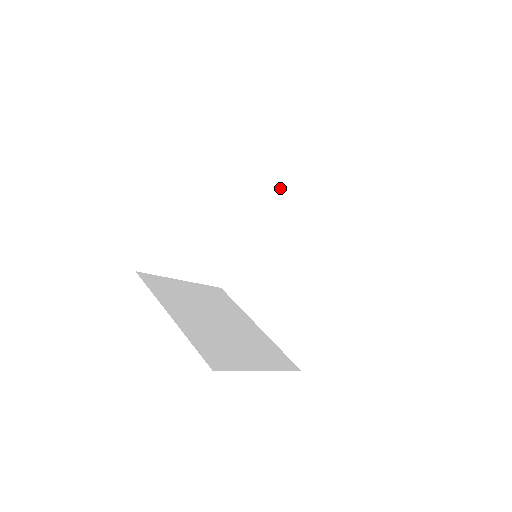
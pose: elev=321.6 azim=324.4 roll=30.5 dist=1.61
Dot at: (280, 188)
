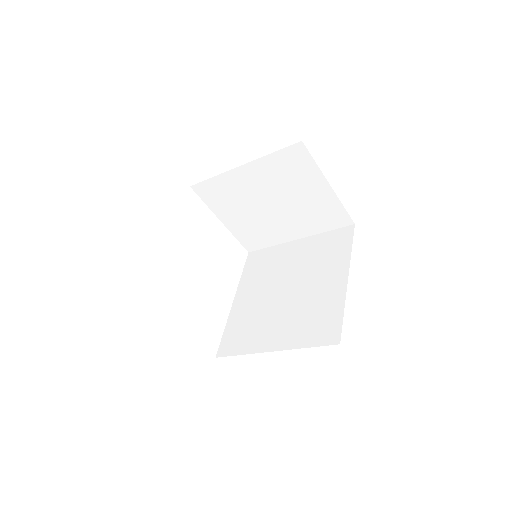
Dot at: (247, 261)
